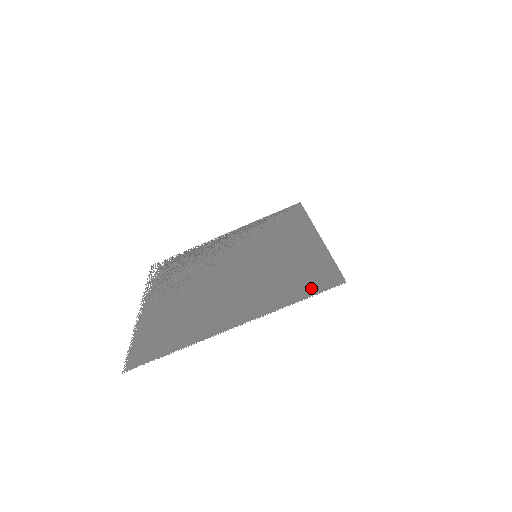
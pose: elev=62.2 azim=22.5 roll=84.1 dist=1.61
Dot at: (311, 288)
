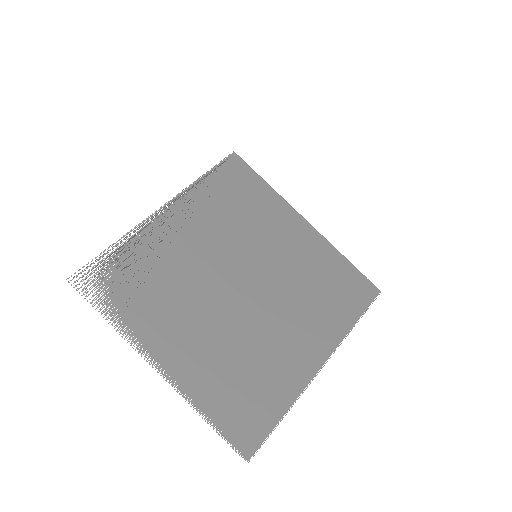
Dot at: (358, 302)
